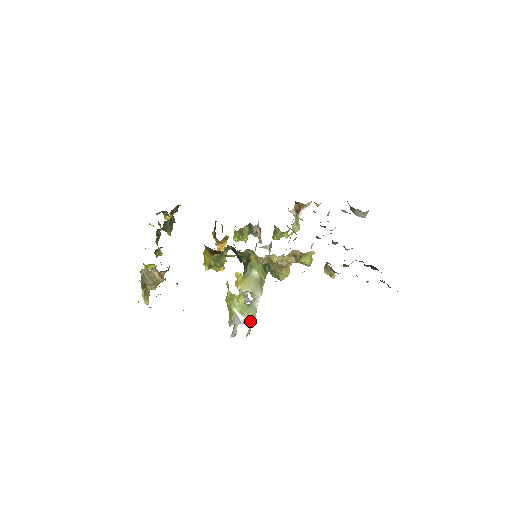
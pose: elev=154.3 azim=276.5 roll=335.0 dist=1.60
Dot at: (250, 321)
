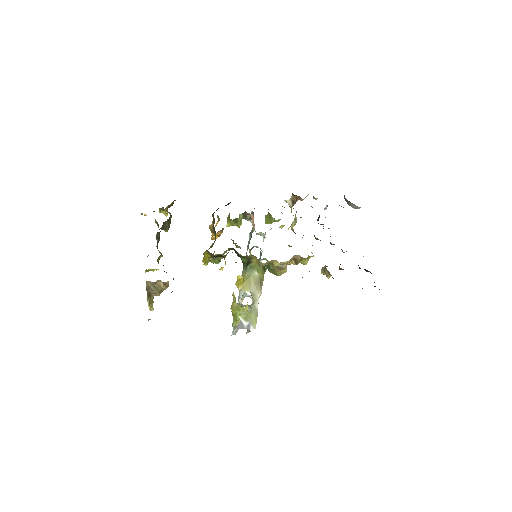
Dot at: (253, 325)
